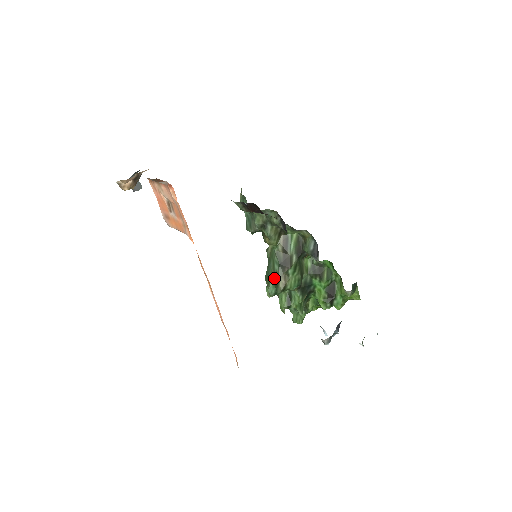
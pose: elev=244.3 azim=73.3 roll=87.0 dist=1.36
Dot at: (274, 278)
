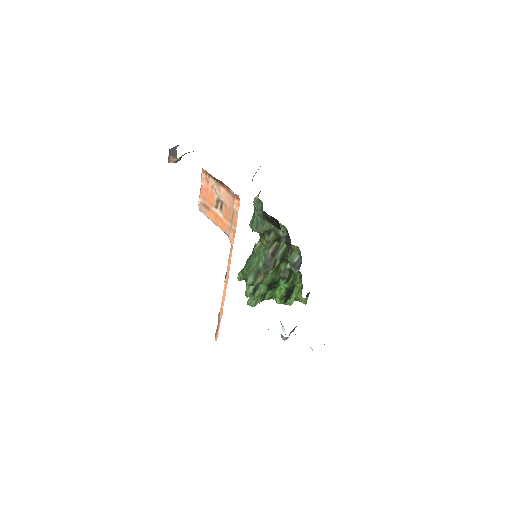
Dot at: (255, 272)
